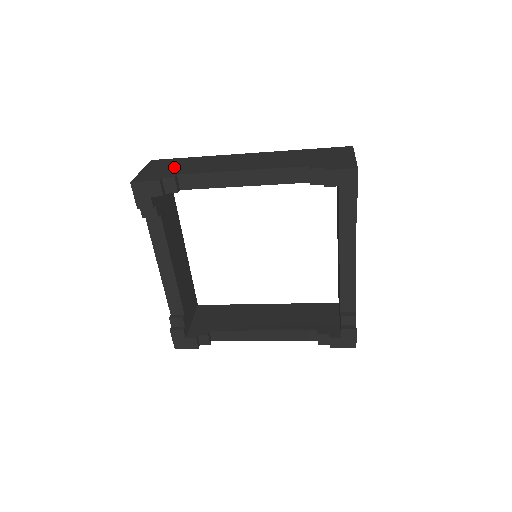
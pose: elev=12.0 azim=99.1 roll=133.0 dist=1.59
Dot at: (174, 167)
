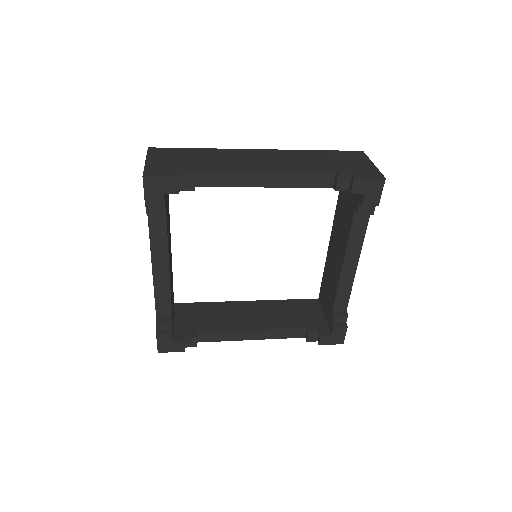
Dot at: (184, 160)
